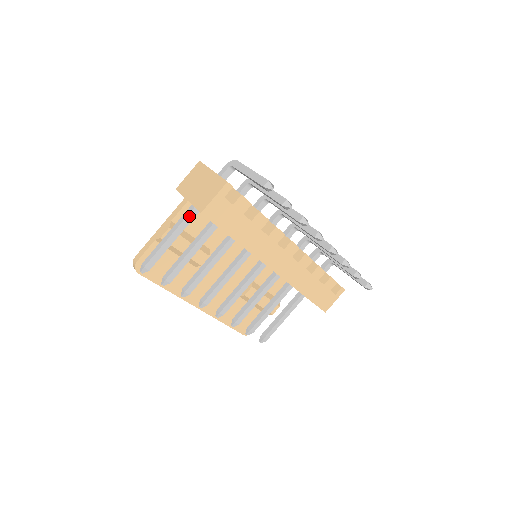
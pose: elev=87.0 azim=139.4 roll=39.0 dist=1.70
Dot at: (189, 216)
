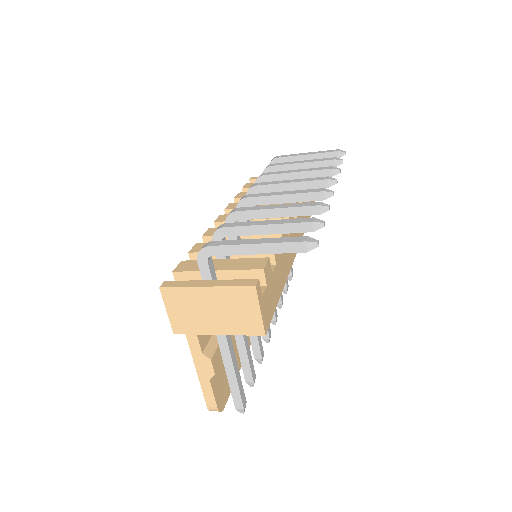
Dot at: (227, 337)
